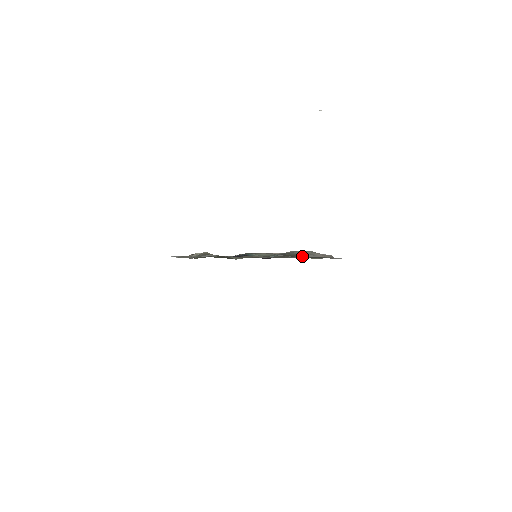
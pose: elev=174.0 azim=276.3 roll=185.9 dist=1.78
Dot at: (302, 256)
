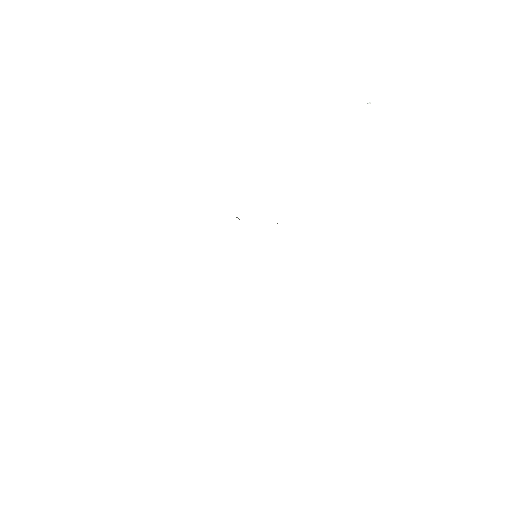
Dot at: occluded
